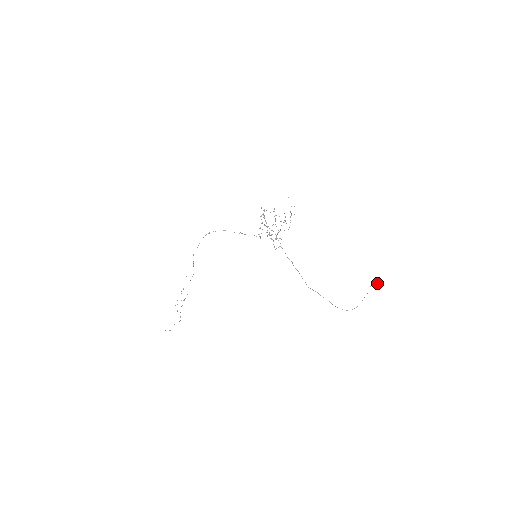
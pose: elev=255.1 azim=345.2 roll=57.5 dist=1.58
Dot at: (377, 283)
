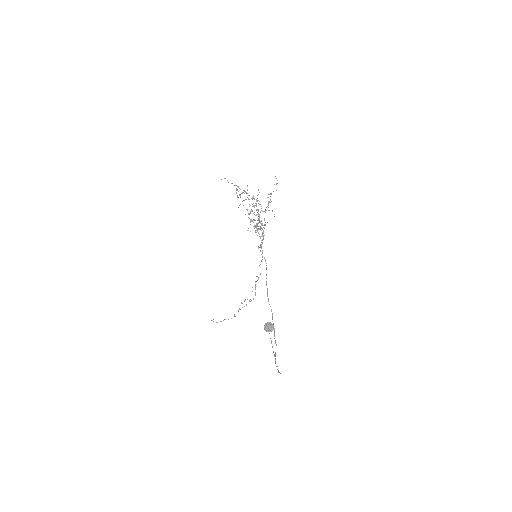
Dot at: (267, 330)
